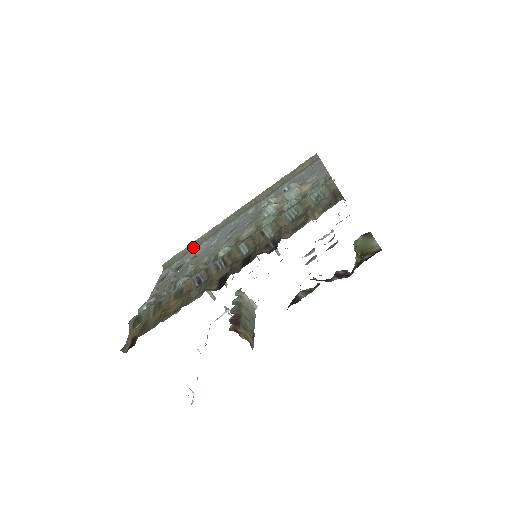
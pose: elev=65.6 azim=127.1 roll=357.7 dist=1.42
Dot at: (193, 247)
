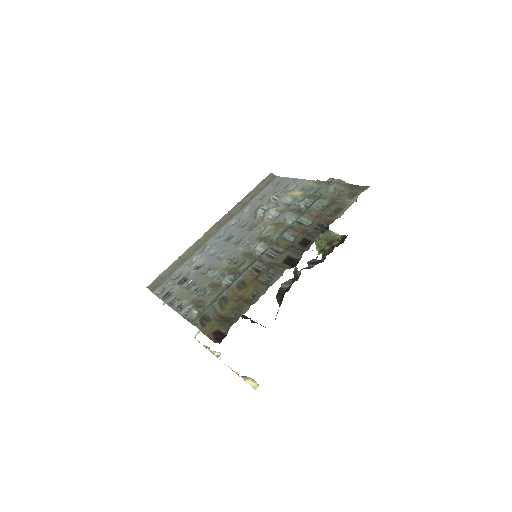
Dot at: (179, 264)
